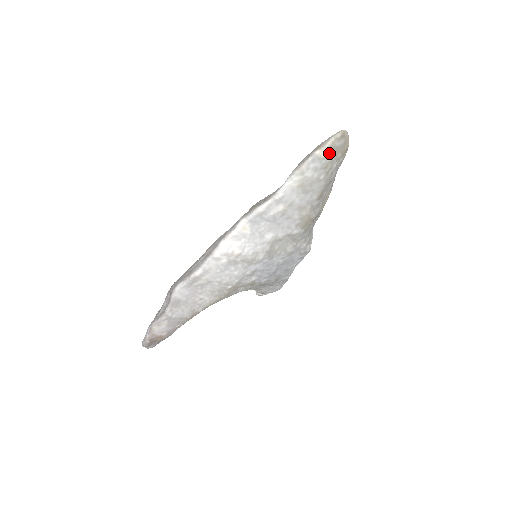
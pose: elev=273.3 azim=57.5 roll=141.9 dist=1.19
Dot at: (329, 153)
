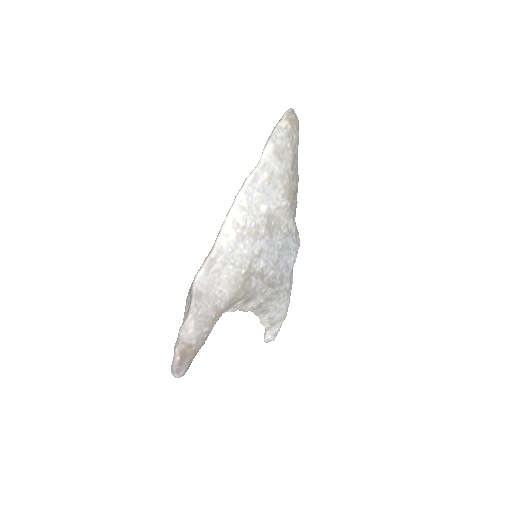
Dot at: (287, 124)
